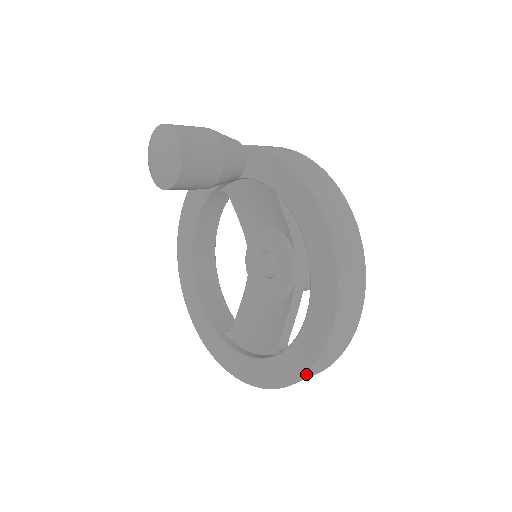
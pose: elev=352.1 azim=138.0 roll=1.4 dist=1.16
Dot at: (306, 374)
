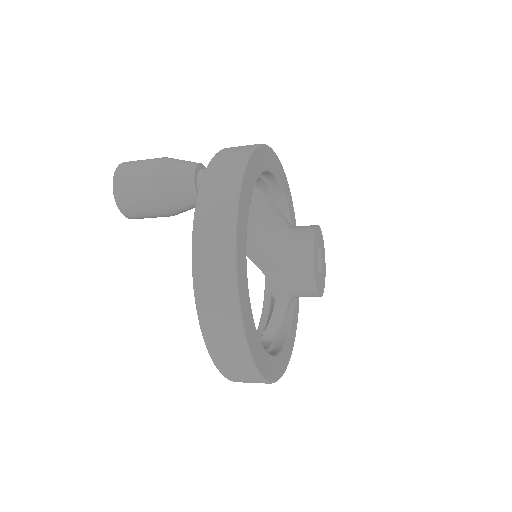
Dot at: occluded
